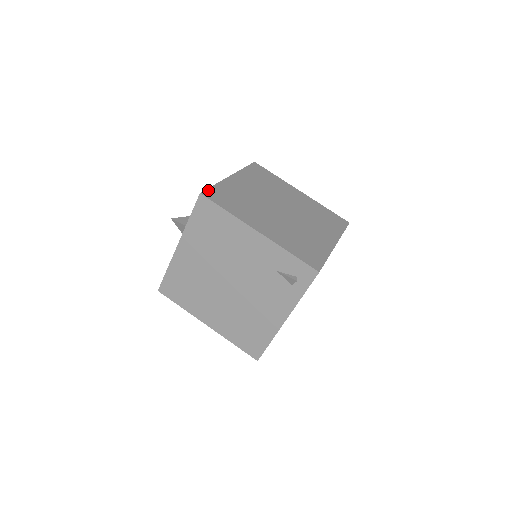
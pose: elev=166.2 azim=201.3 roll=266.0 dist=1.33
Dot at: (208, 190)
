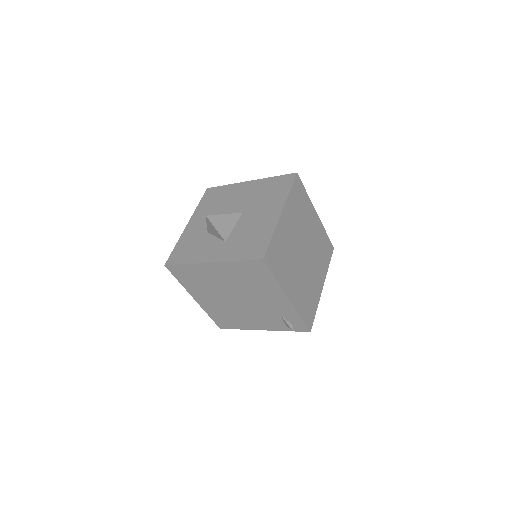
Dot at: (268, 250)
